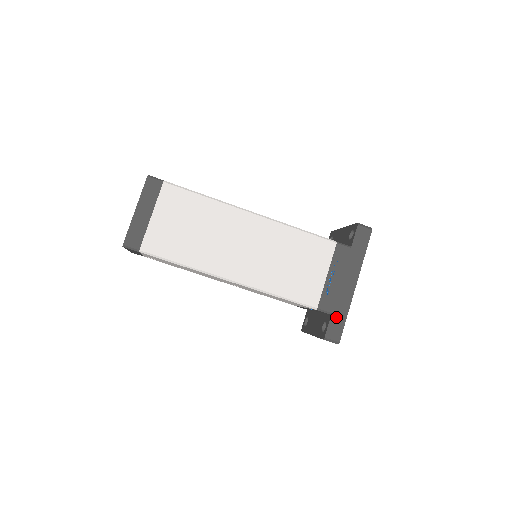
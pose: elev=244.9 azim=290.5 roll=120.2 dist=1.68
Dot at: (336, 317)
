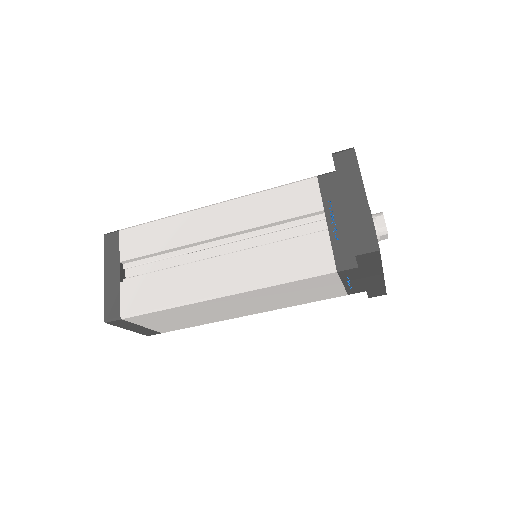
Dot at: (373, 291)
